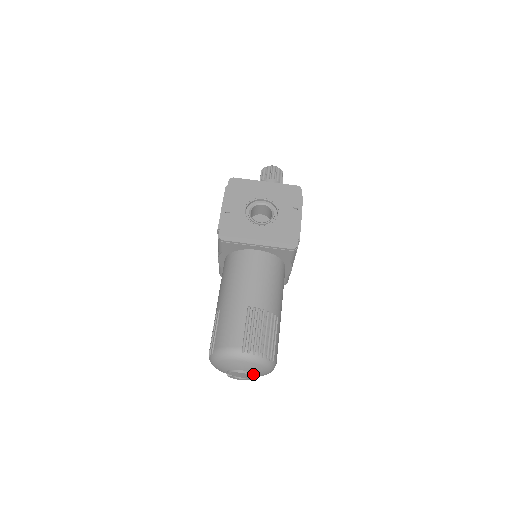
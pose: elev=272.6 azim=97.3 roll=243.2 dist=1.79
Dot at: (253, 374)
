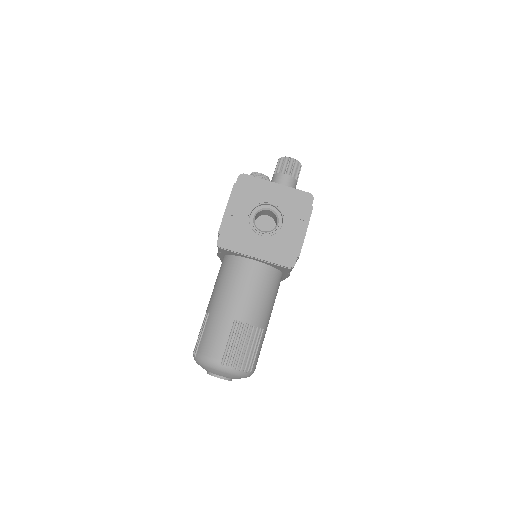
Dot at: (231, 379)
